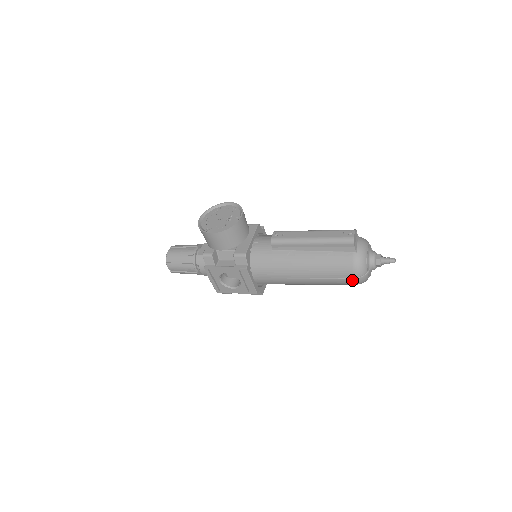
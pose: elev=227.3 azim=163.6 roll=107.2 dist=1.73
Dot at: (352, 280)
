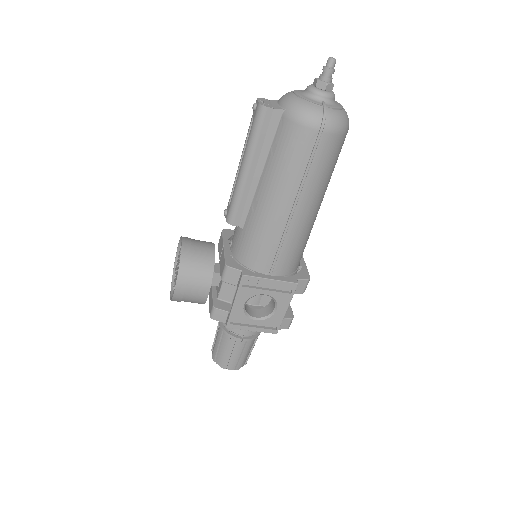
Dot at: (324, 136)
